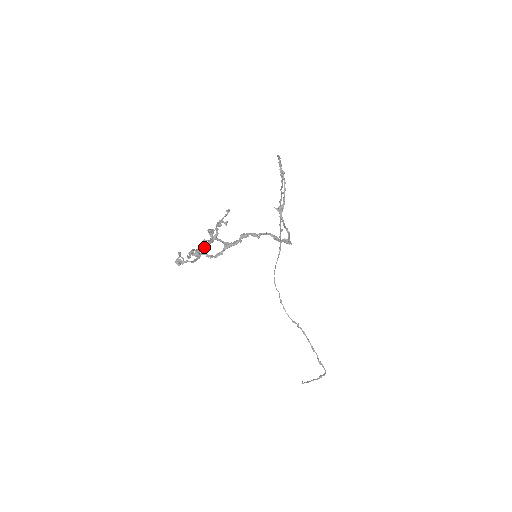
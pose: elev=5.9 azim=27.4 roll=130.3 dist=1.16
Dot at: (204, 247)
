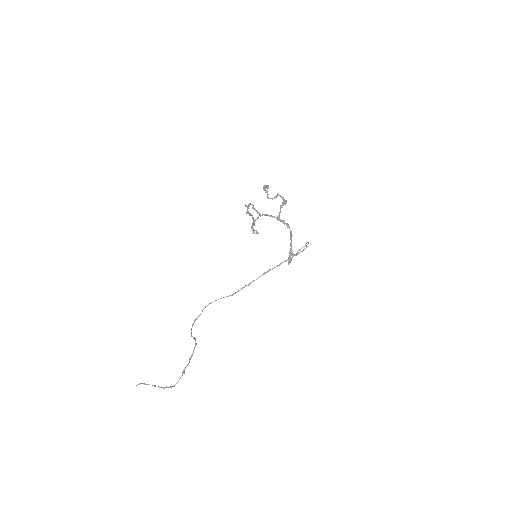
Dot at: occluded
